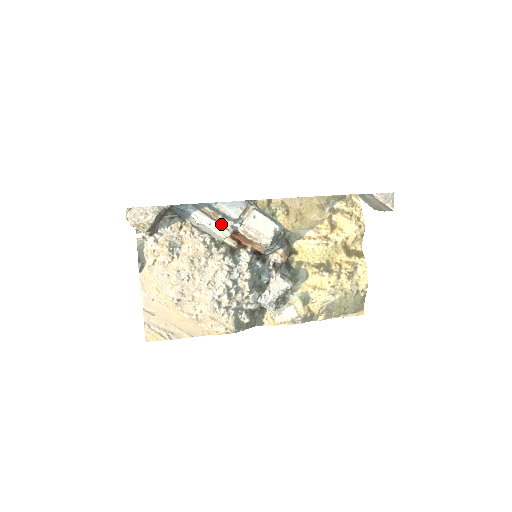
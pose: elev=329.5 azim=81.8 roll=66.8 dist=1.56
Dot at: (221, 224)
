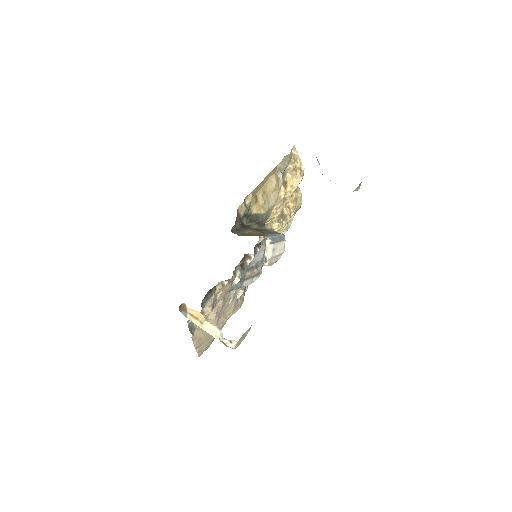
Dot at: (258, 275)
